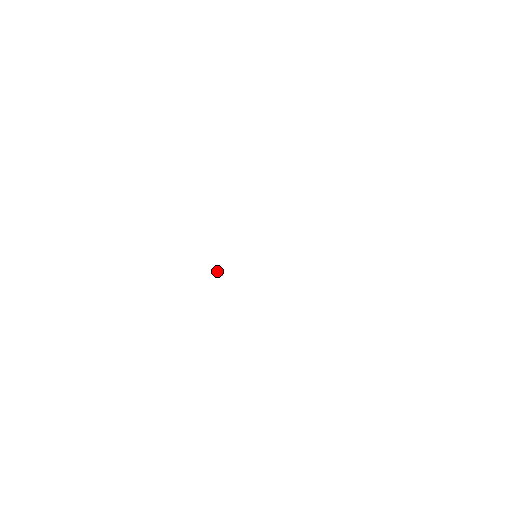
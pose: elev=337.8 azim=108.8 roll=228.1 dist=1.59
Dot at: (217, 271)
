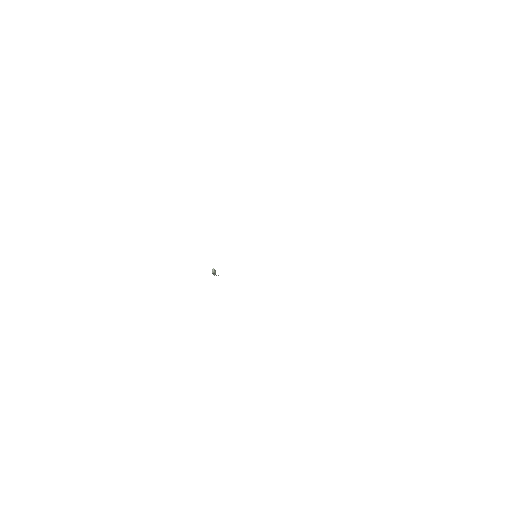
Dot at: occluded
